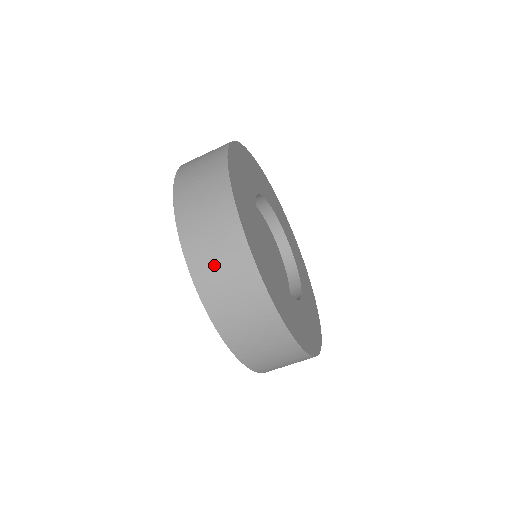
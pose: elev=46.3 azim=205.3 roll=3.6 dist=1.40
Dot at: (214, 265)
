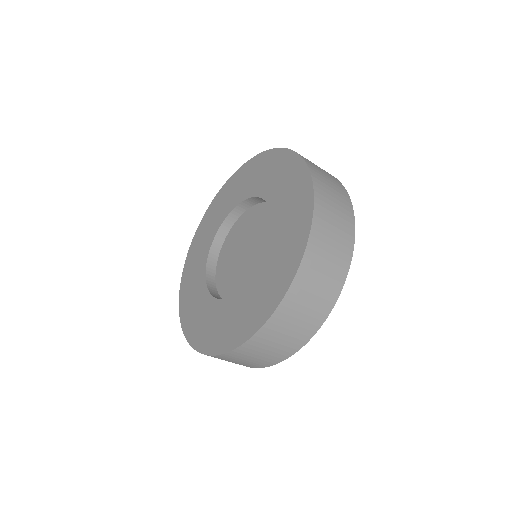
Dot at: (274, 340)
